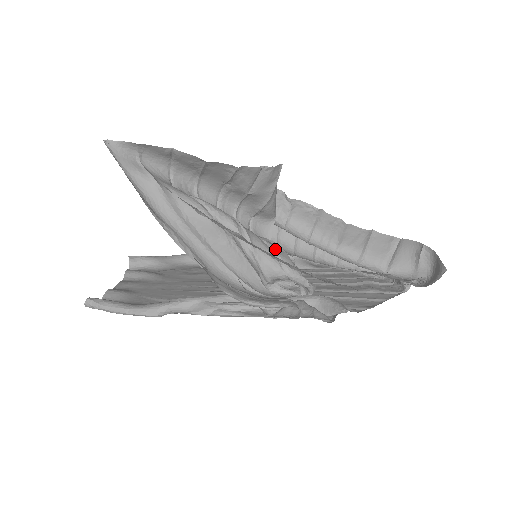
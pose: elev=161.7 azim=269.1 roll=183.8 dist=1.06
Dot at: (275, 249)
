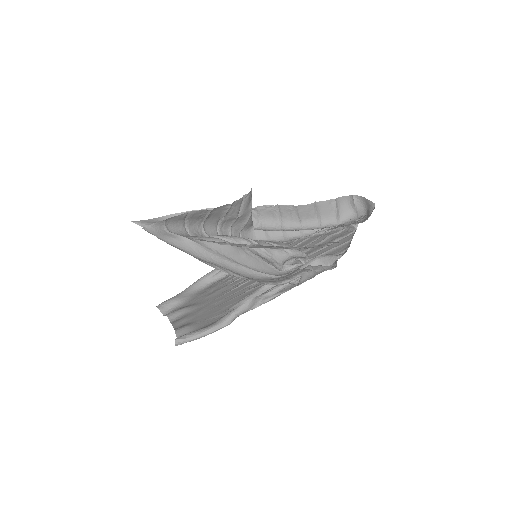
Dot at: (275, 243)
